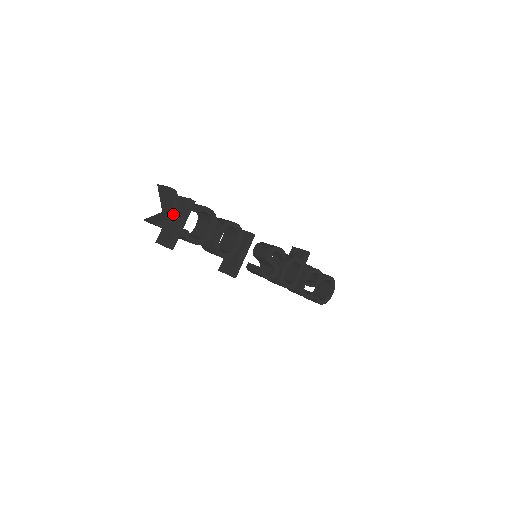
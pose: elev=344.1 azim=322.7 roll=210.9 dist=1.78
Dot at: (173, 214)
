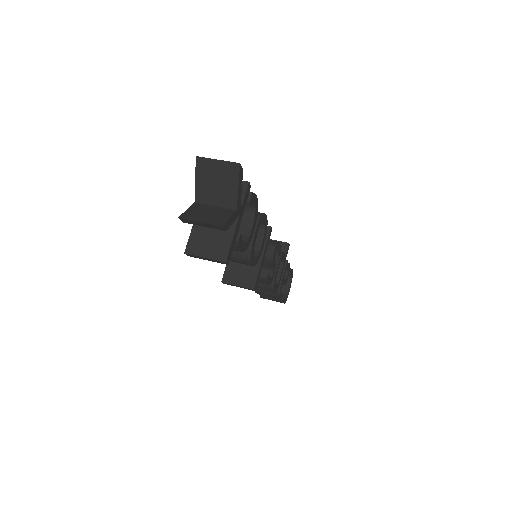
Dot at: (232, 207)
